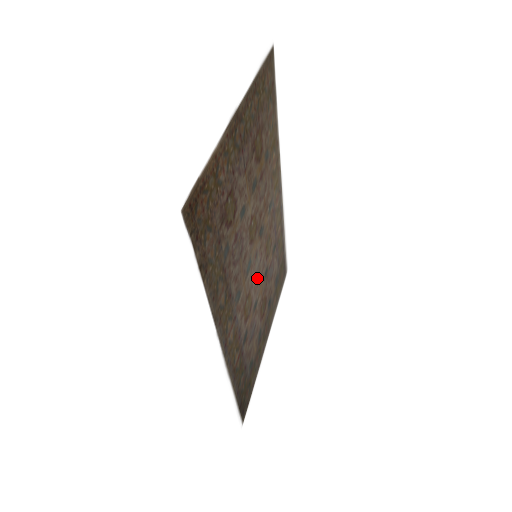
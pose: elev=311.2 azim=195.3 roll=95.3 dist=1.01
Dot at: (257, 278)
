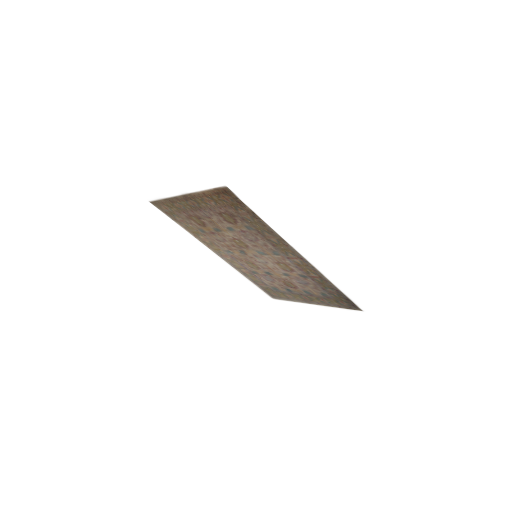
Dot at: (269, 266)
